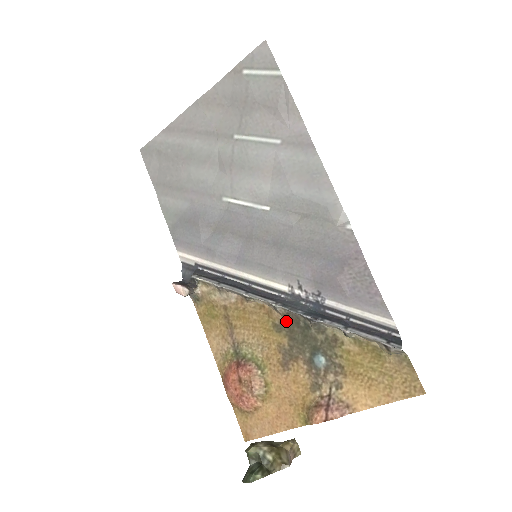
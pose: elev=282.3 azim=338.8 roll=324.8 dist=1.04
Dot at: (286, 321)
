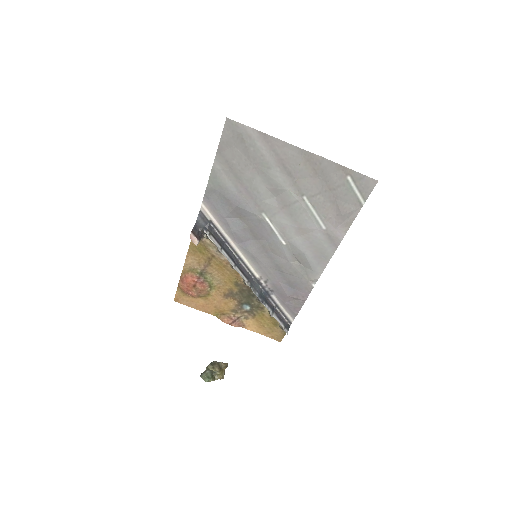
Dot at: (245, 286)
